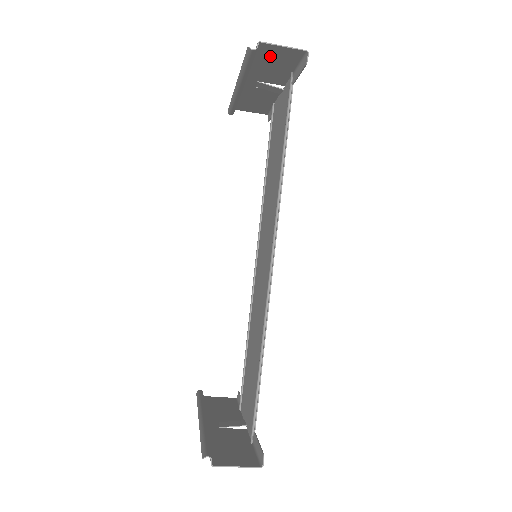
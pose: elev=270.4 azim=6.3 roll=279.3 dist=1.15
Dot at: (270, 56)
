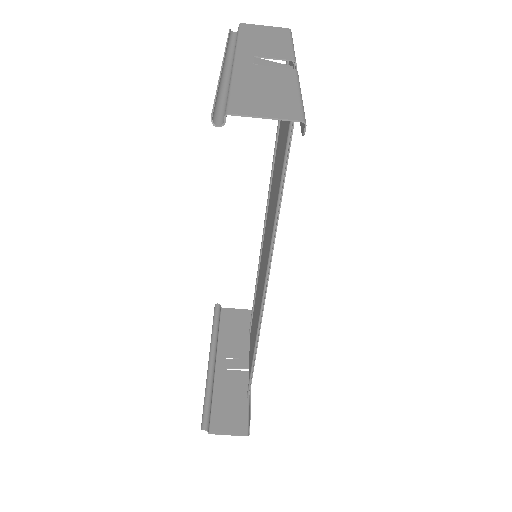
Dot at: (253, 100)
